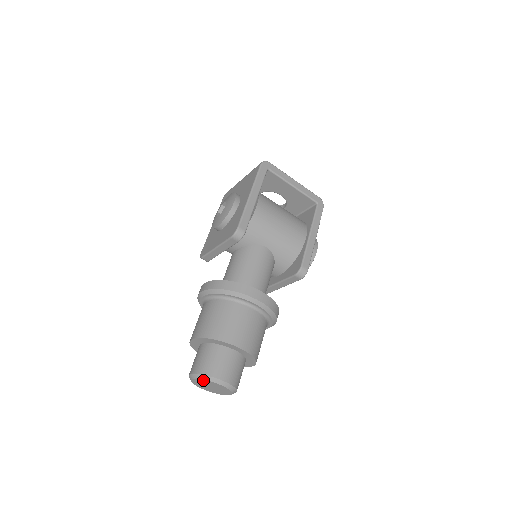
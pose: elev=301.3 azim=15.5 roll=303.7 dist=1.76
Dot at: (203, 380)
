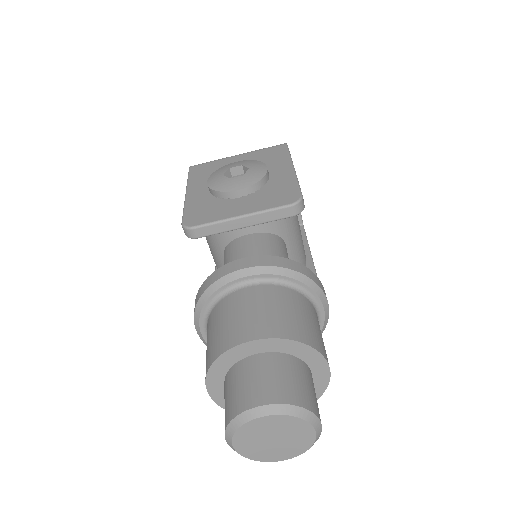
Dot at: (290, 418)
